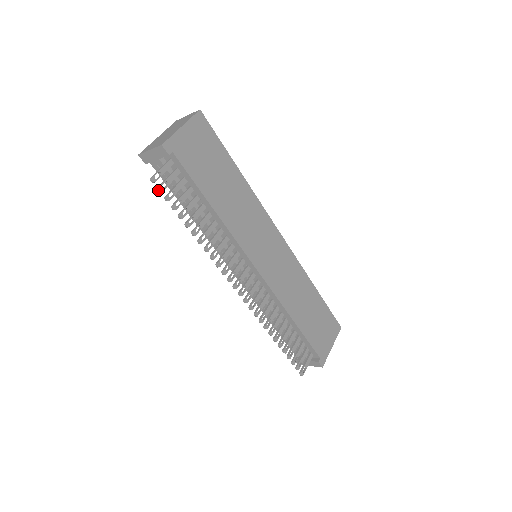
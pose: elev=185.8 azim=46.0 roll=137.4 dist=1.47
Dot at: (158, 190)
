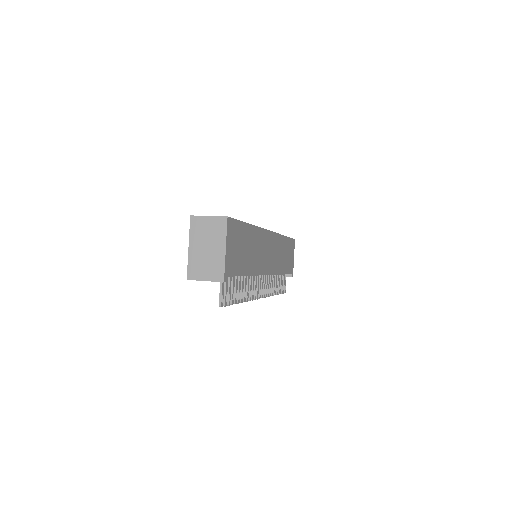
Dot at: (224, 306)
